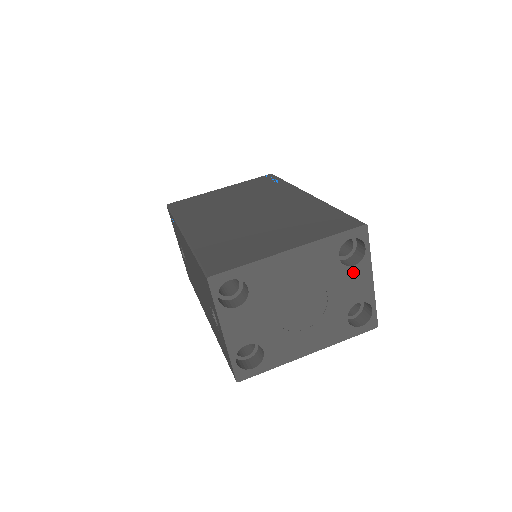
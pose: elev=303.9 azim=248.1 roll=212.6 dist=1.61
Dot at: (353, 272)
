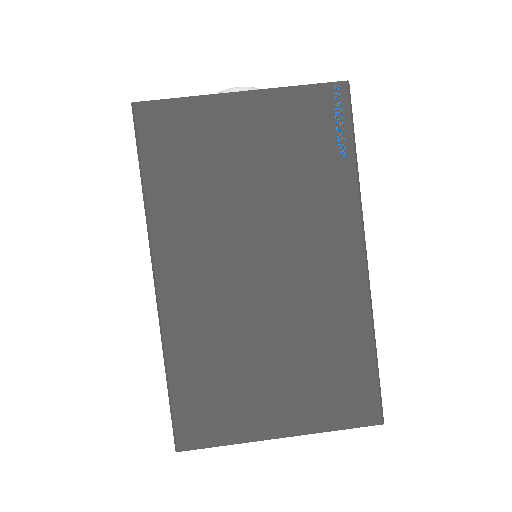
Dot at: occluded
